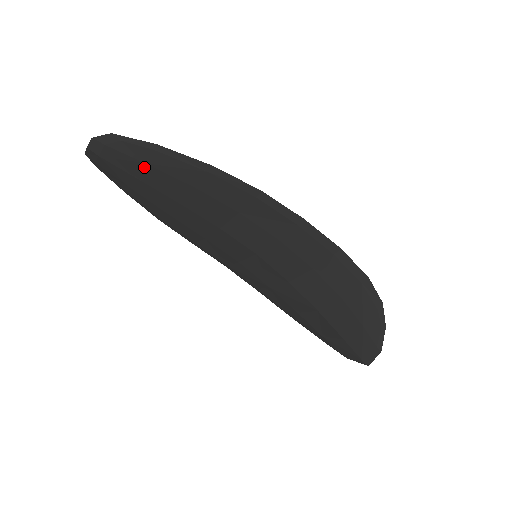
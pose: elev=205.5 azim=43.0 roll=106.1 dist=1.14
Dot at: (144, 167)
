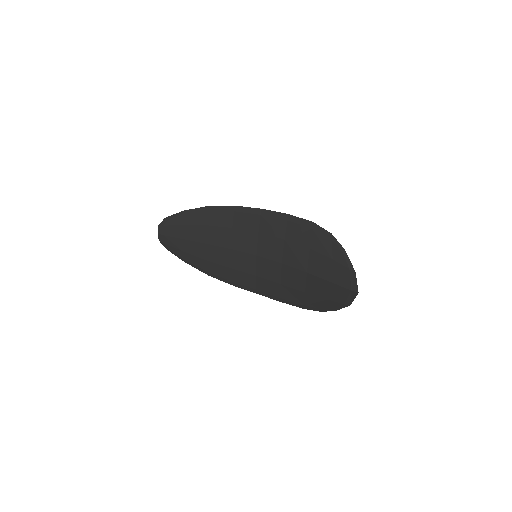
Dot at: (182, 228)
